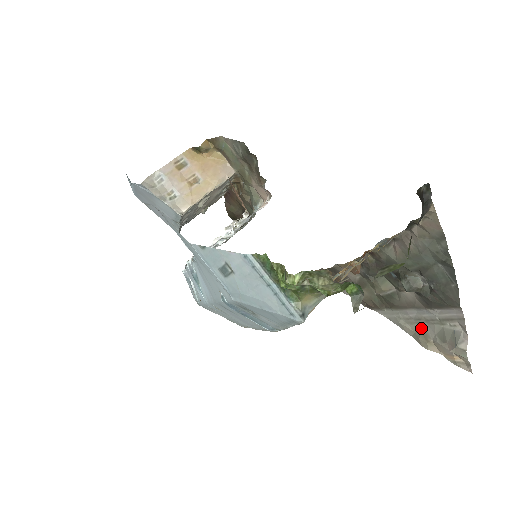
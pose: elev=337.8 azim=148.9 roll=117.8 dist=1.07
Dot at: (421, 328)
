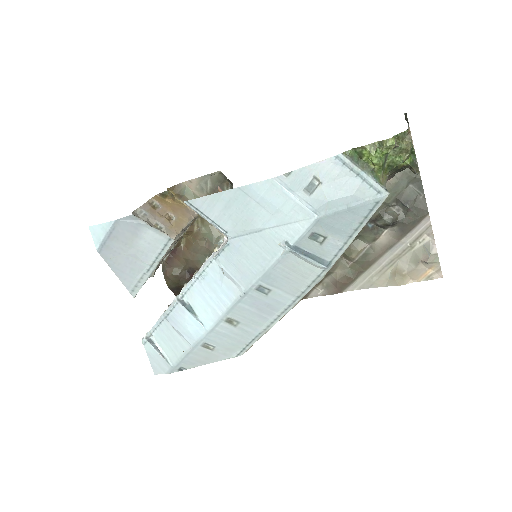
Dot at: (394, 269)
